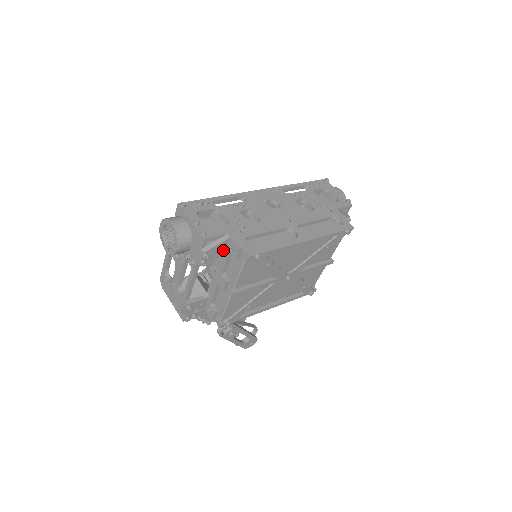
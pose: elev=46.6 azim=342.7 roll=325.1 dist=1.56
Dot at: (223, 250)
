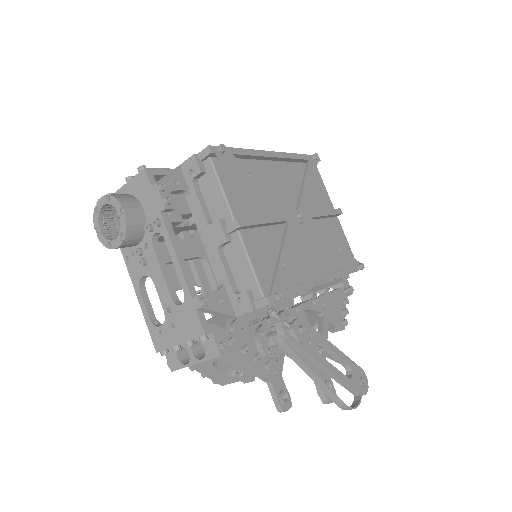
Dot at: (184, 188)
